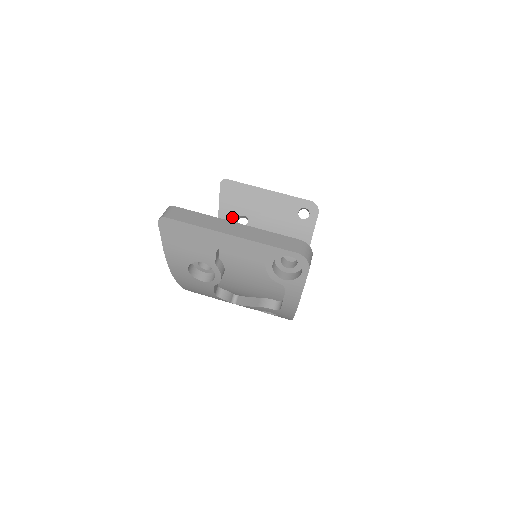
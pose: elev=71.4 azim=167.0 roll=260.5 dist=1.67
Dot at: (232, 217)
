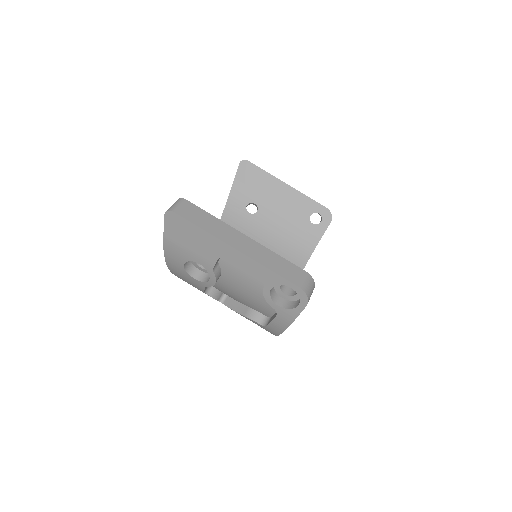
Dot at: (242, 202)
